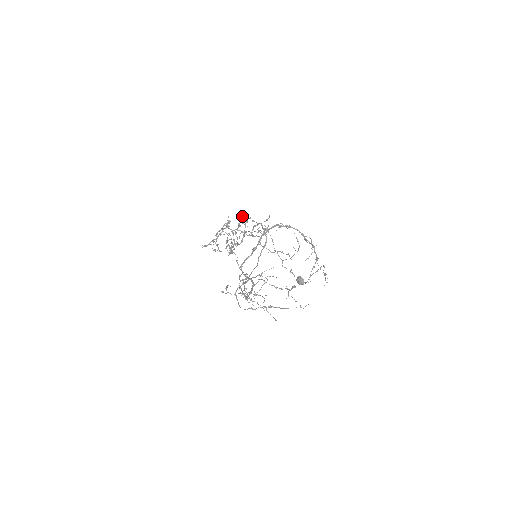
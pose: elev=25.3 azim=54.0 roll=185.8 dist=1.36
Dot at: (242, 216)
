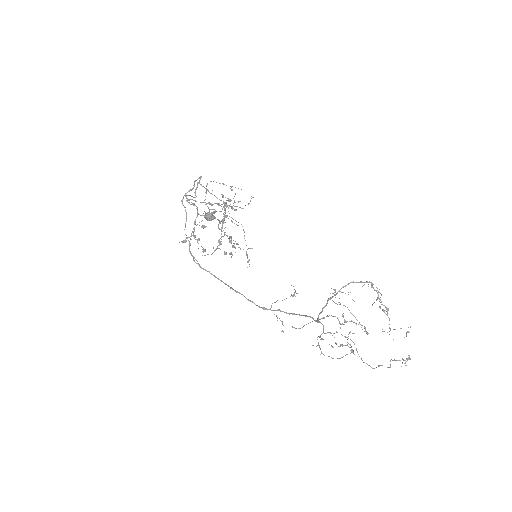
Dot at: occluded
